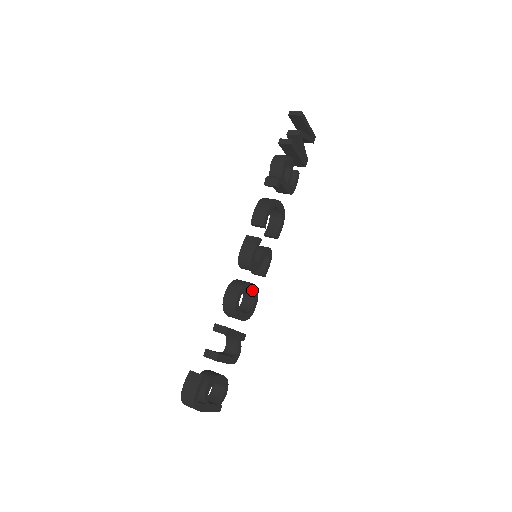
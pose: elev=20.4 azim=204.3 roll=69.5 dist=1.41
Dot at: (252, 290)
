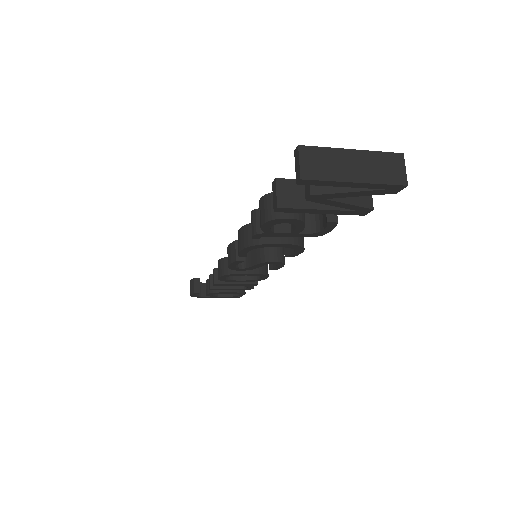
Dot at: (249, 274)
